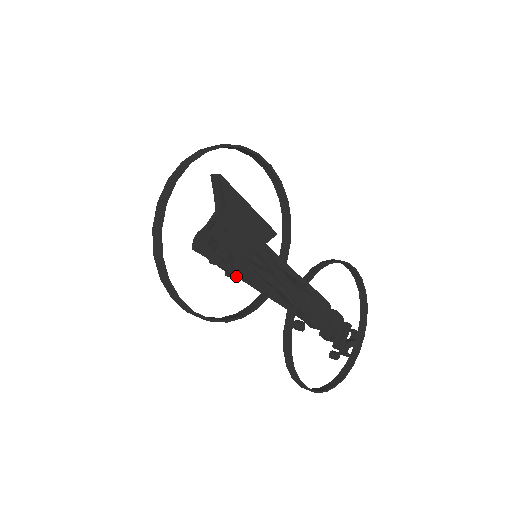
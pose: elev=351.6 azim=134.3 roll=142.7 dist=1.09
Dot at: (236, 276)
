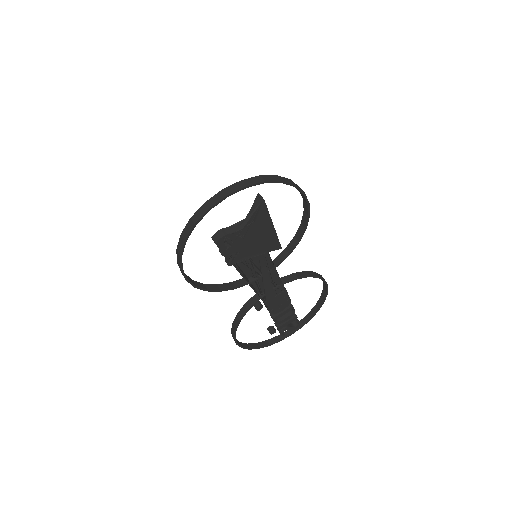
Dot at: occluded
